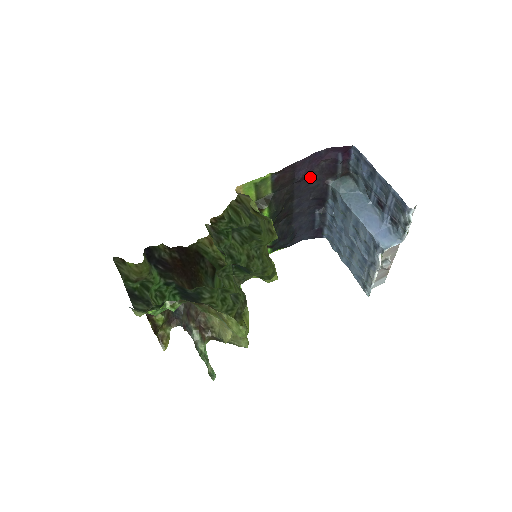
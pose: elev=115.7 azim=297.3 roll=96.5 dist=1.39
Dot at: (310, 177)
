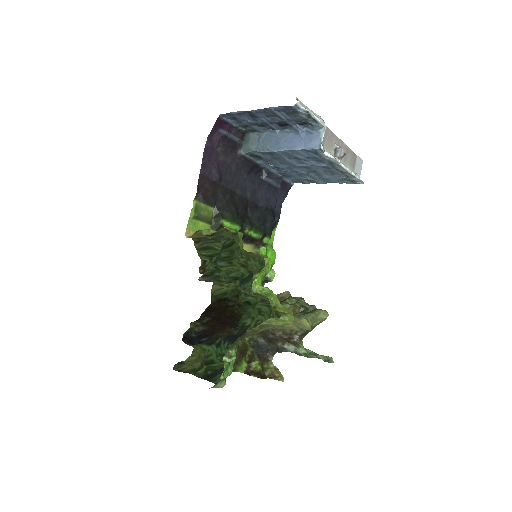
Dot at: (224, 167)
